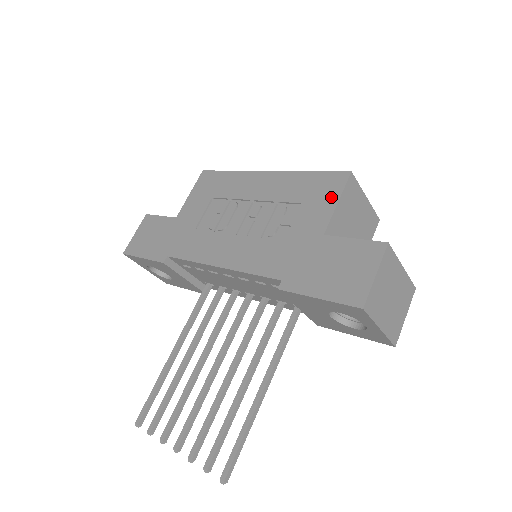
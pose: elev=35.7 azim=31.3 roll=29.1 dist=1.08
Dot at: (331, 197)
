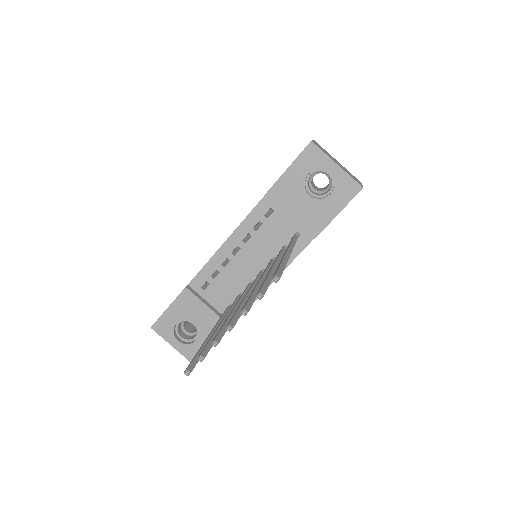
Dot at: occluded
